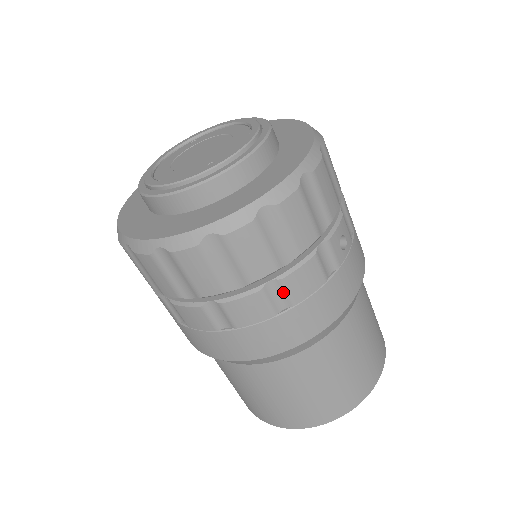
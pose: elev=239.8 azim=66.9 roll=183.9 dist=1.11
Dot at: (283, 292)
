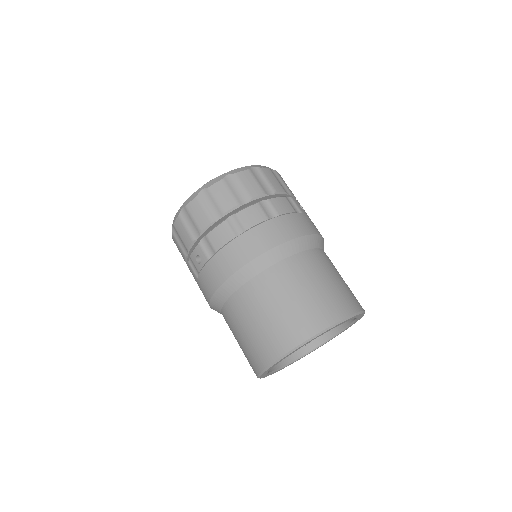
Dot at: (271, 207)
